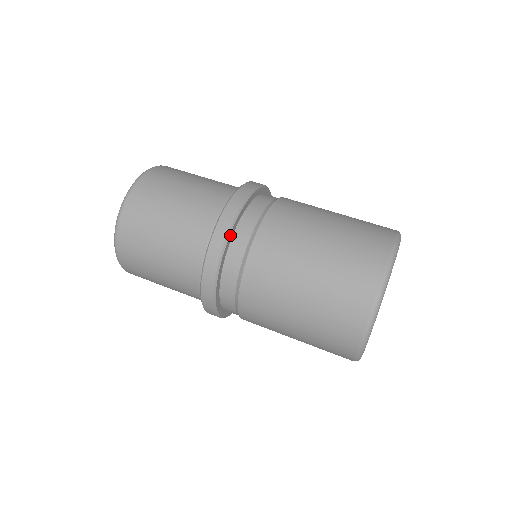
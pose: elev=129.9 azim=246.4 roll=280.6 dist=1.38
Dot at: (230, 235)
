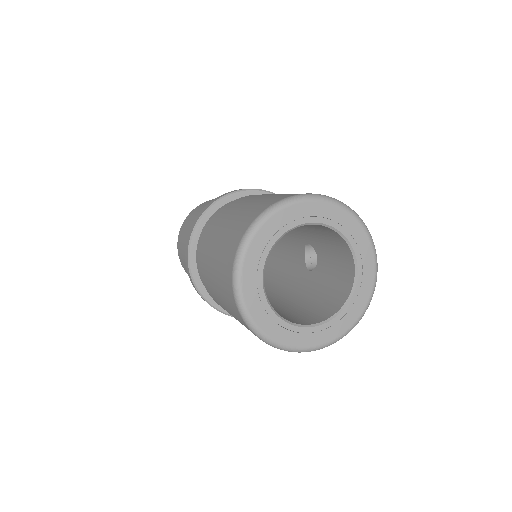
Dot at: (210, 210)
